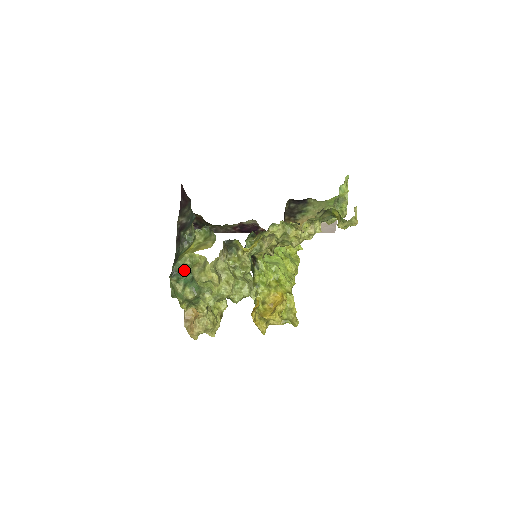
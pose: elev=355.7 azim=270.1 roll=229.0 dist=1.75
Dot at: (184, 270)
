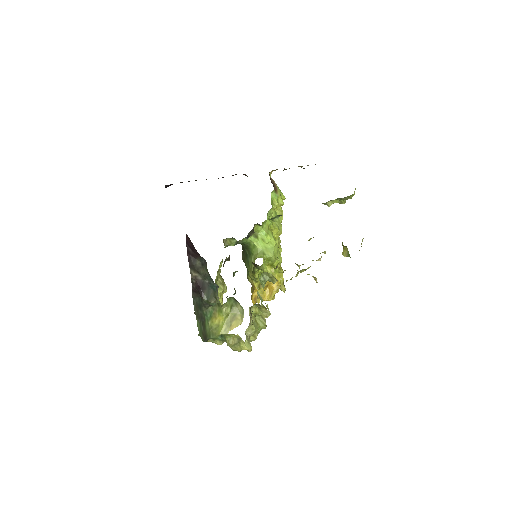
Dot at: occluded
